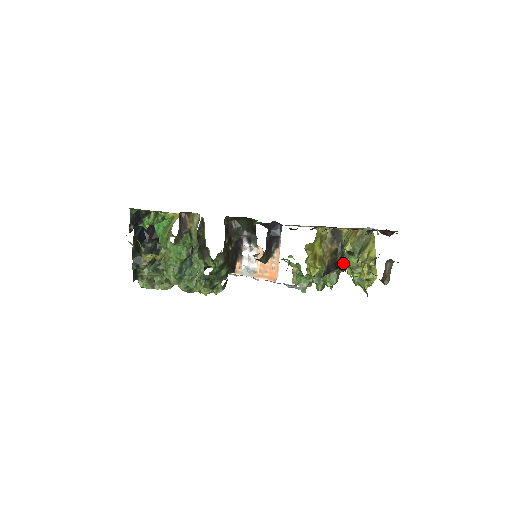
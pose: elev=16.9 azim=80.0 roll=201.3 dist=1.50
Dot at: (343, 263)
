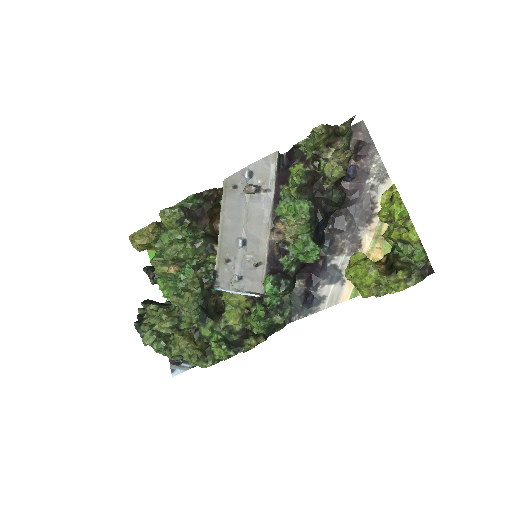
Dot at: (315, 173)
